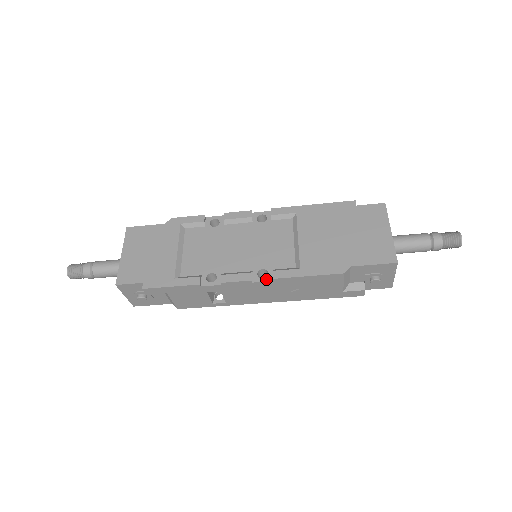
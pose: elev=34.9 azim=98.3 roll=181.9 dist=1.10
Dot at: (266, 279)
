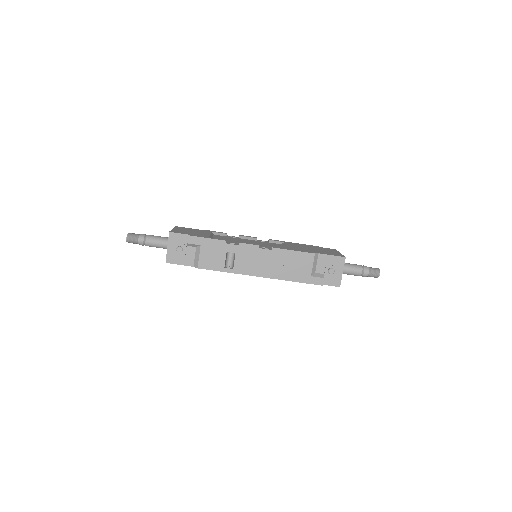
Dot at: (267, 249)
